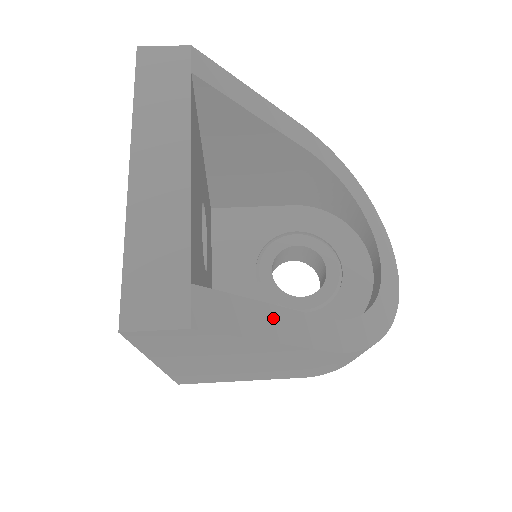
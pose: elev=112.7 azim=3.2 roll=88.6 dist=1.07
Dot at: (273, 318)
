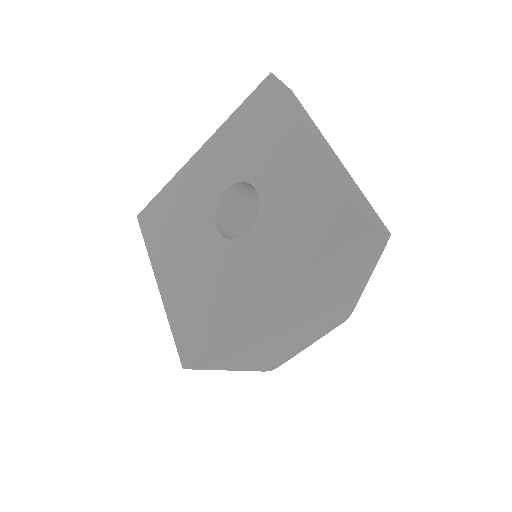
Dot at: occluded
